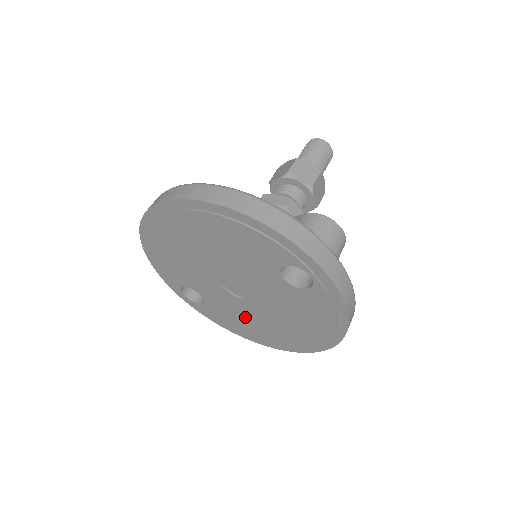
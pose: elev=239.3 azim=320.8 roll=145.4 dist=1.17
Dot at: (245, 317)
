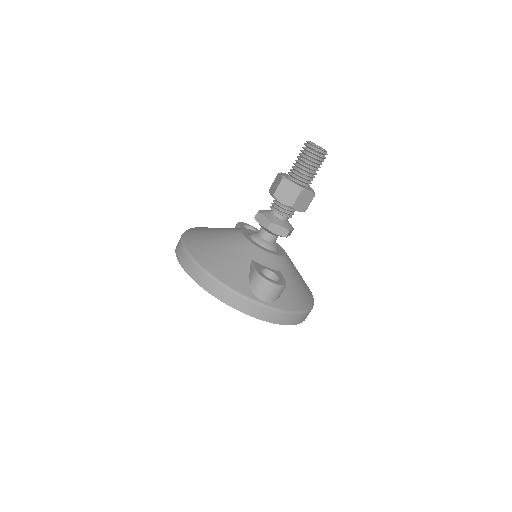
Dot at: occluded
